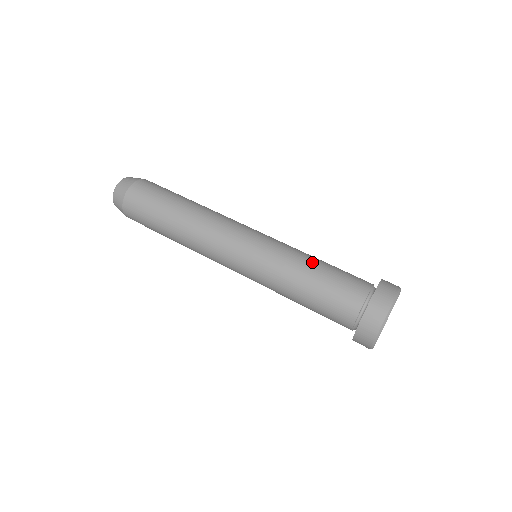
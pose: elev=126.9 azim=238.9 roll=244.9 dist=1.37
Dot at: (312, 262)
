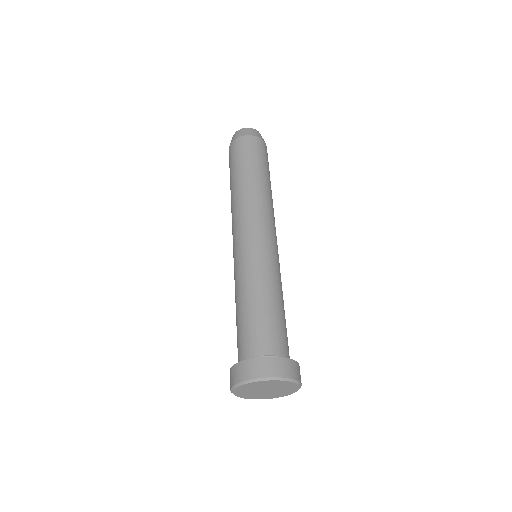
Dot at: (281, 299)
